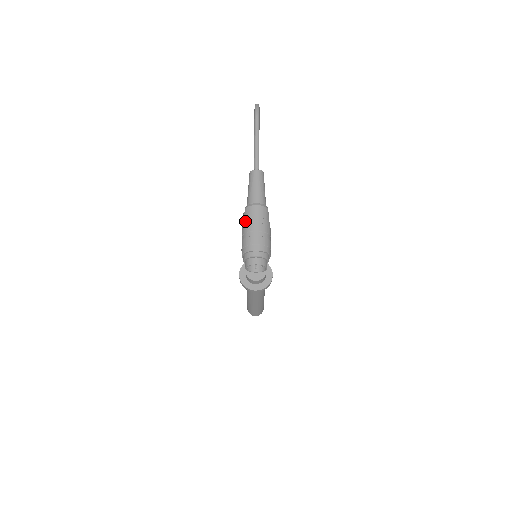
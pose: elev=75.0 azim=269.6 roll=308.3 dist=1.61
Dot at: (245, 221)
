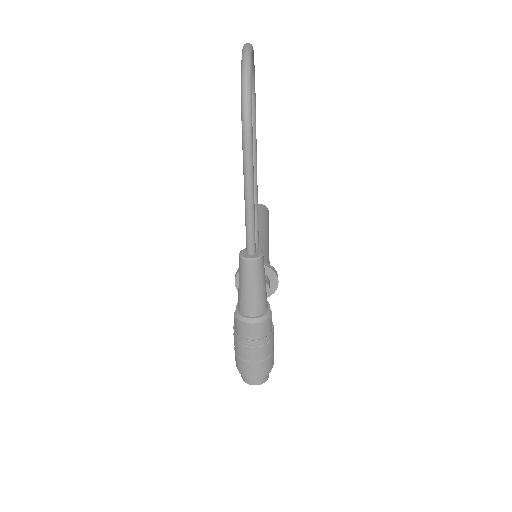
Dot at: (237, 338)
